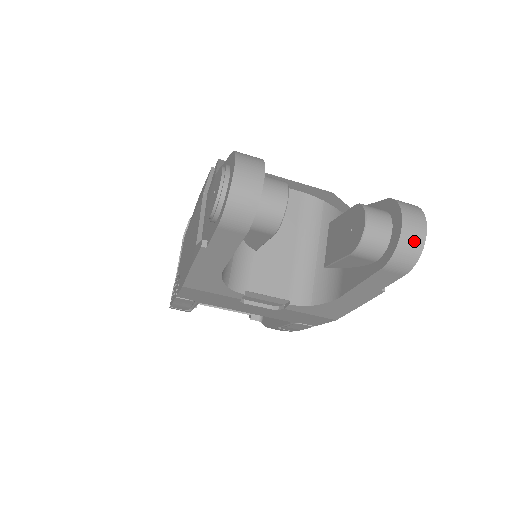
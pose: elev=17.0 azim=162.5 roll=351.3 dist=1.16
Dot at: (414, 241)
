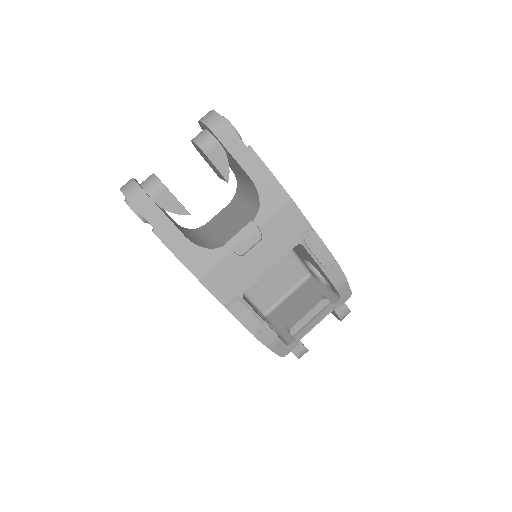
Dot at: (209, 116)
